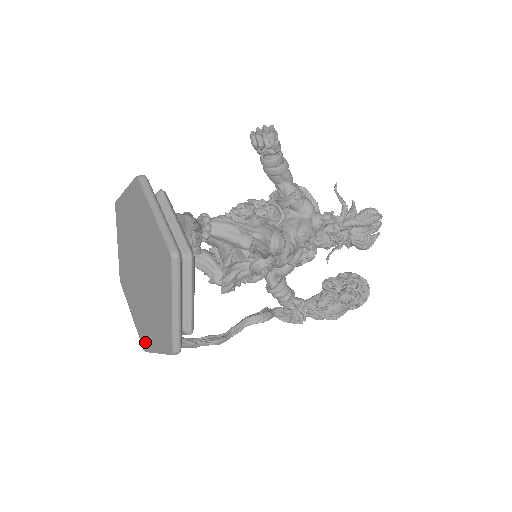
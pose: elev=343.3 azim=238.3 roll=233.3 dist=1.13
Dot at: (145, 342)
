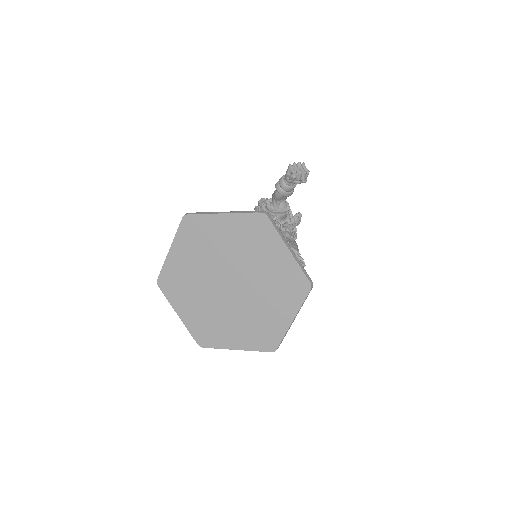
Dot at: (208, 340)
